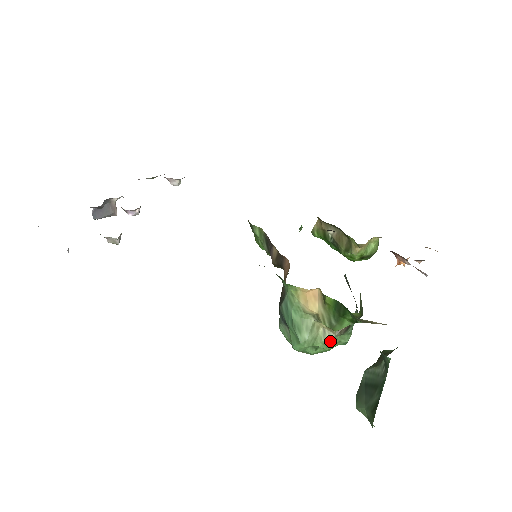
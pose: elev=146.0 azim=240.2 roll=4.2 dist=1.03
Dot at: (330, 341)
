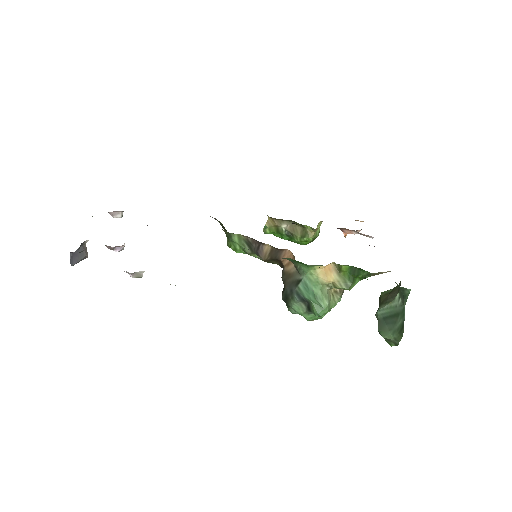
Dot at: (337, 302)
